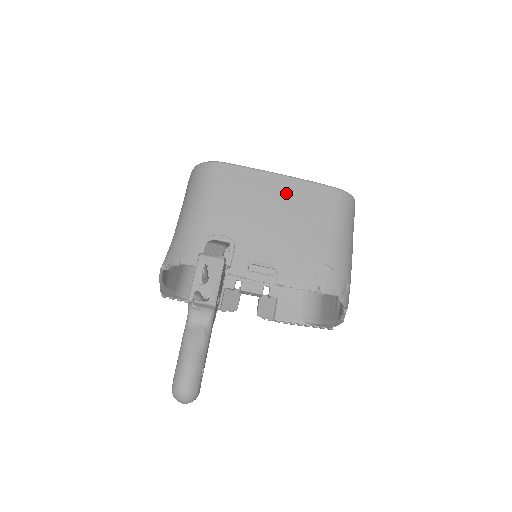
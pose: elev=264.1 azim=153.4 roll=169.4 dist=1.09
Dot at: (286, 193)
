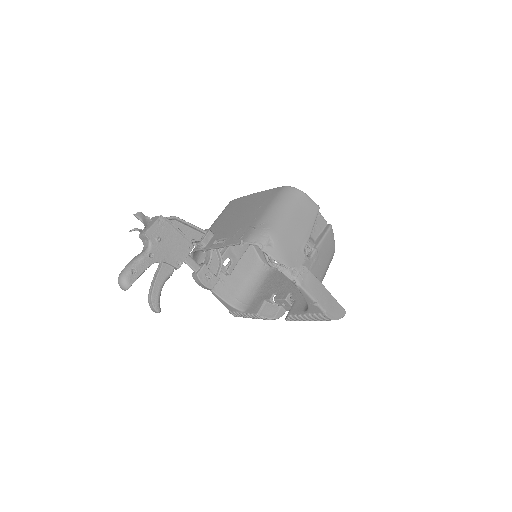
Dot at: (253, 200)
